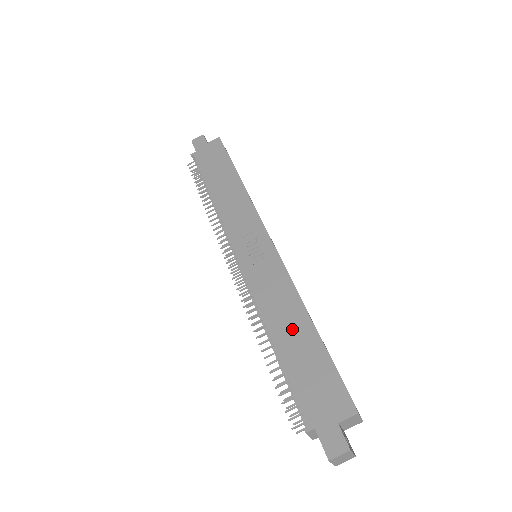
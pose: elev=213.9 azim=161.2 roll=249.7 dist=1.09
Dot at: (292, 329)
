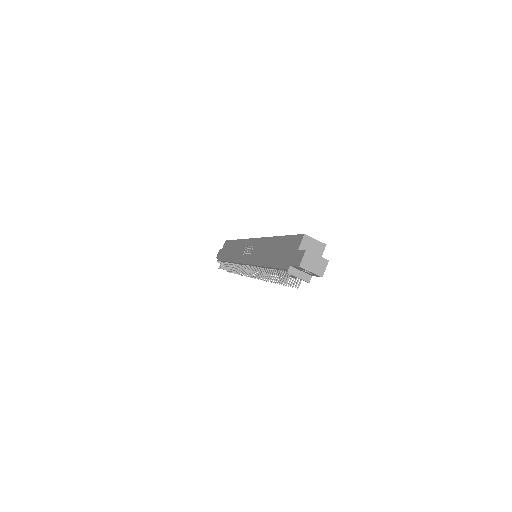
Dot at: (270, 251)
